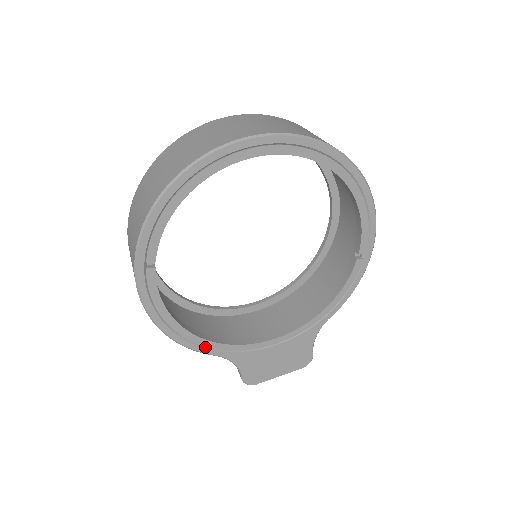
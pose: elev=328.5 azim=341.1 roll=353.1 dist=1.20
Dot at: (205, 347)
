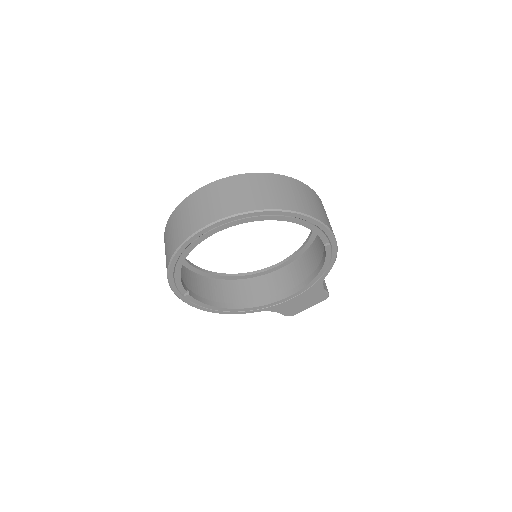
Dot at: (246, 311)
